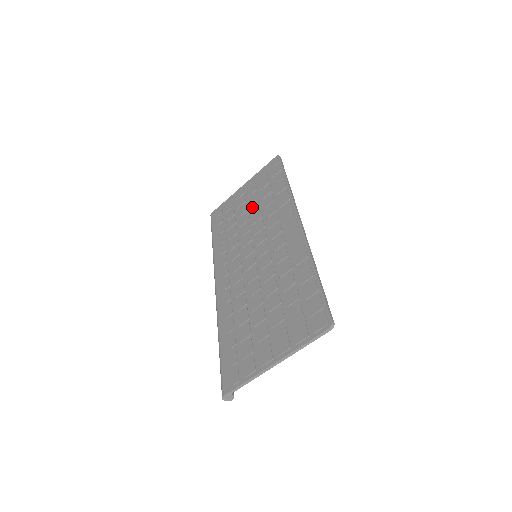
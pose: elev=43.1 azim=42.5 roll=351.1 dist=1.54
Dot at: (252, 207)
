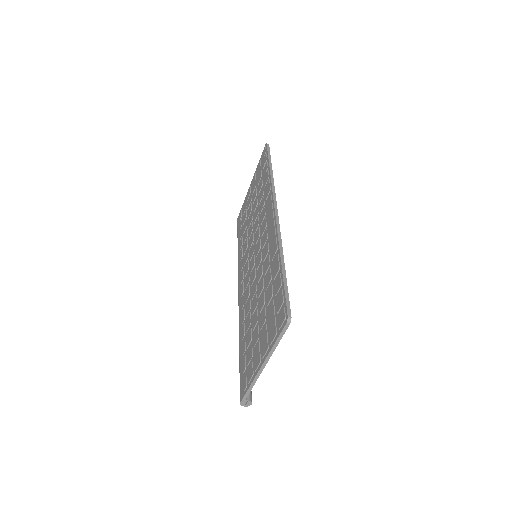
Dot at: (253, 205)
